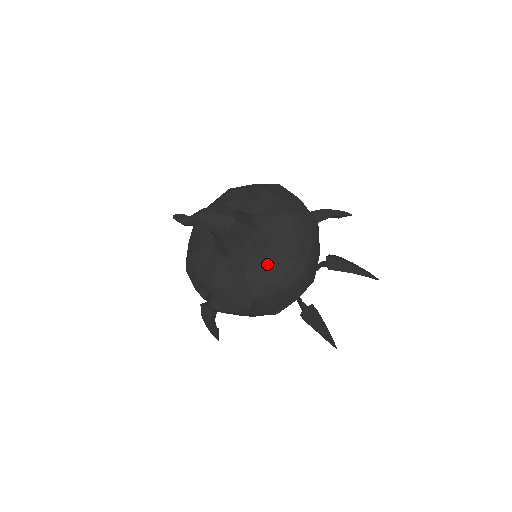
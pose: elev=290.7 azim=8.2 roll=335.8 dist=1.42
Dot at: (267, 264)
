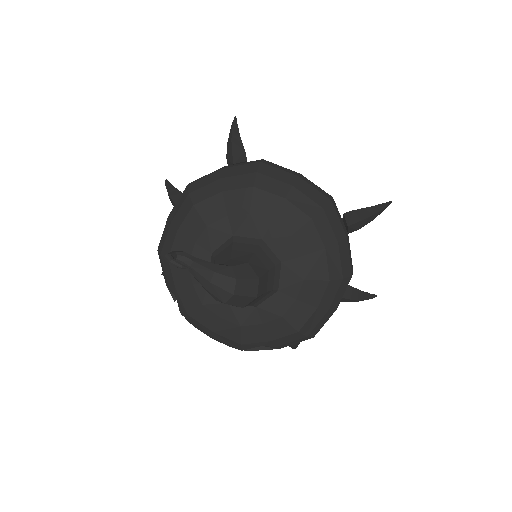
Dot at: (272, 331)
